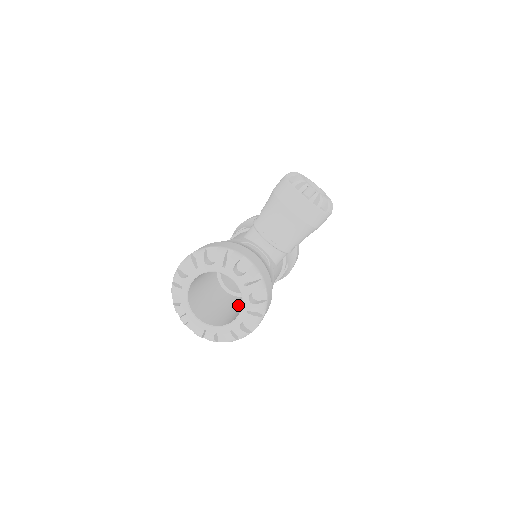
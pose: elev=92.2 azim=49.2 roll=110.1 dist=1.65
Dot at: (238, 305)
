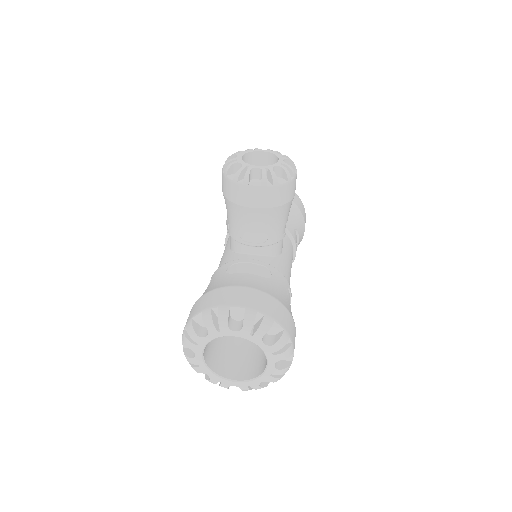
Dot at: occluded
